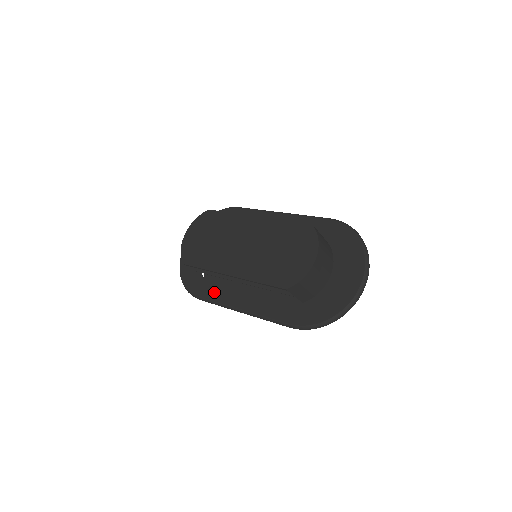
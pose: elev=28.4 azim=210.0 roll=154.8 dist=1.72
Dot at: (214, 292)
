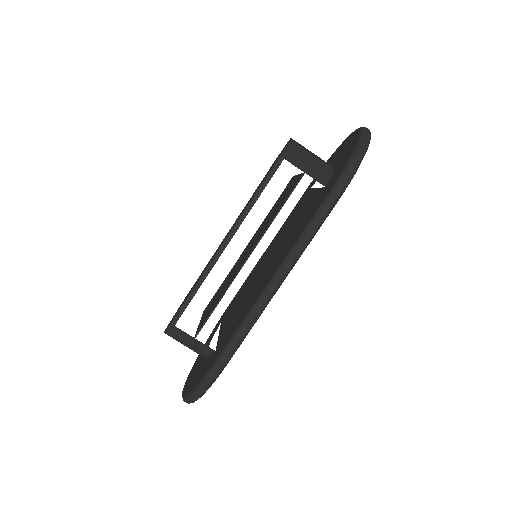
Dot at: (234, 328)
